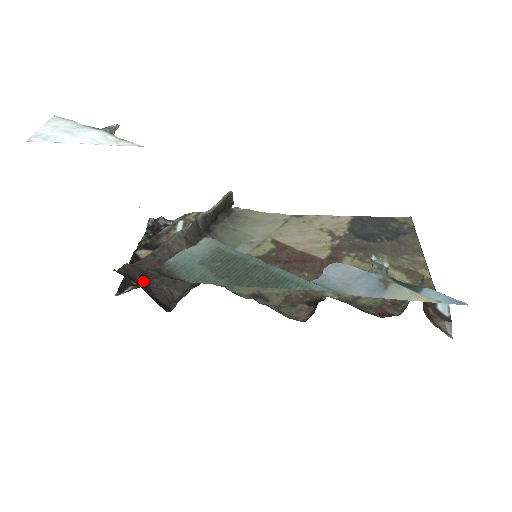
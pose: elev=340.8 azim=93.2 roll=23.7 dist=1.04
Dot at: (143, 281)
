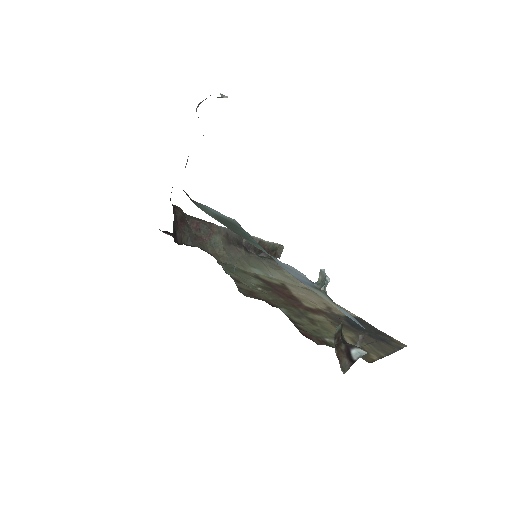
Dot at: (179, 220)
